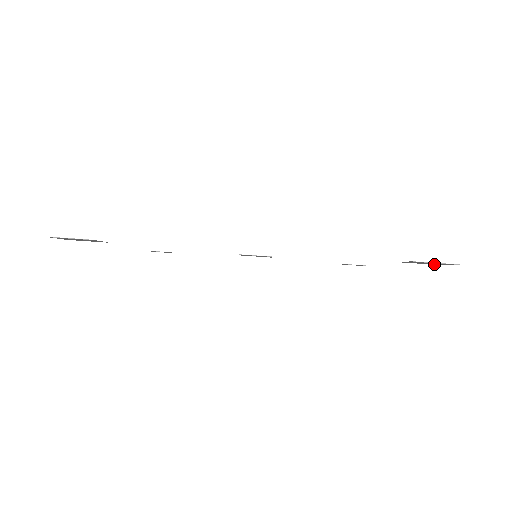
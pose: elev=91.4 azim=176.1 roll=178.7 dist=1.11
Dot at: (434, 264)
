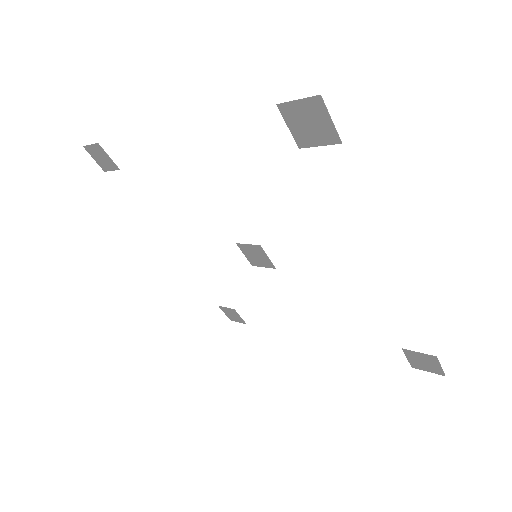
Dot at: (414, 364)
